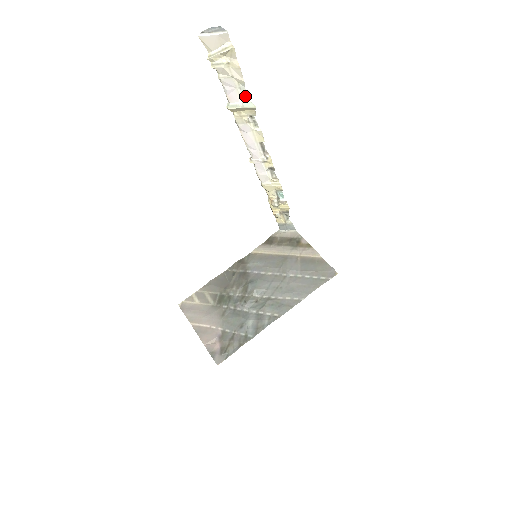
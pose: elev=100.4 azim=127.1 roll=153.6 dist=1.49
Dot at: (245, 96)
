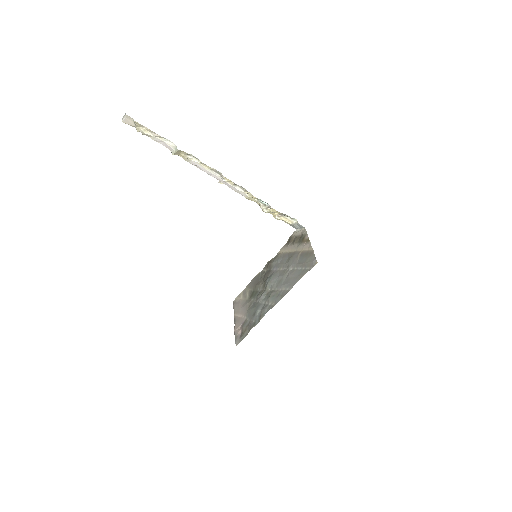
Dot at: (173, 144)
